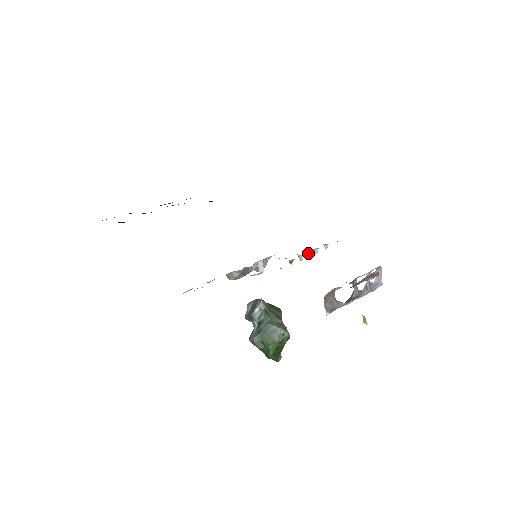
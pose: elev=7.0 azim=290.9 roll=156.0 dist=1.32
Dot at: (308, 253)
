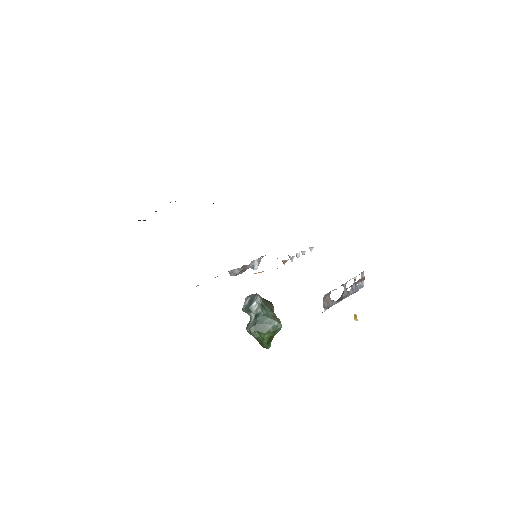
Dot at: (297, 255)
